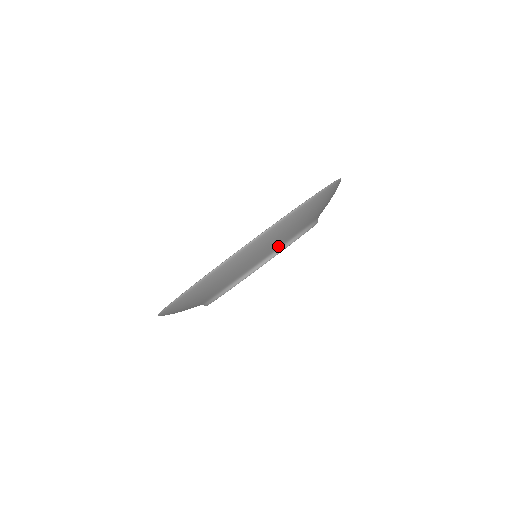
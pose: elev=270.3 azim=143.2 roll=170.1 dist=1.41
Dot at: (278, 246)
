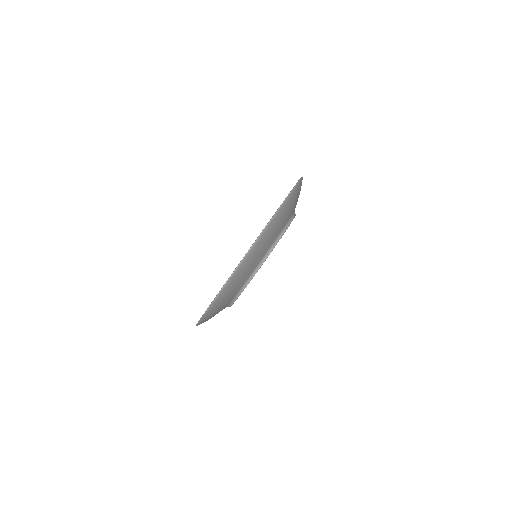
Dot at: (284, 225)
